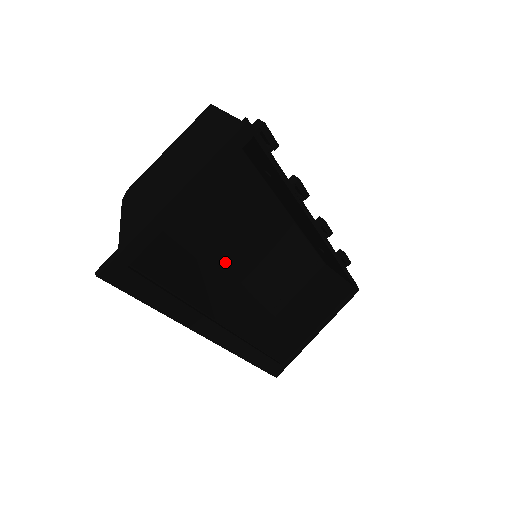
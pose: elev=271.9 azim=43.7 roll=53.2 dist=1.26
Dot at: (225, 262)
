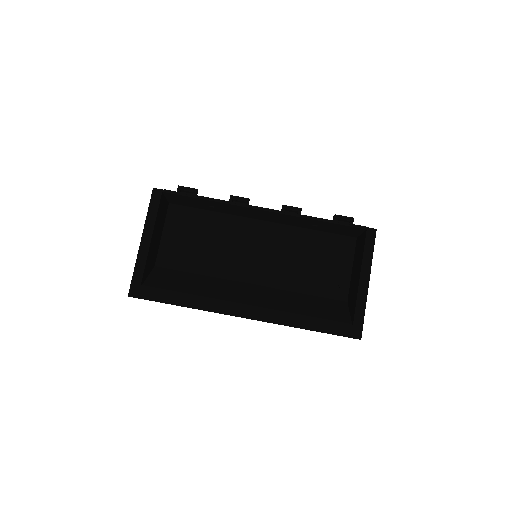
Dot at: (249, 275)
